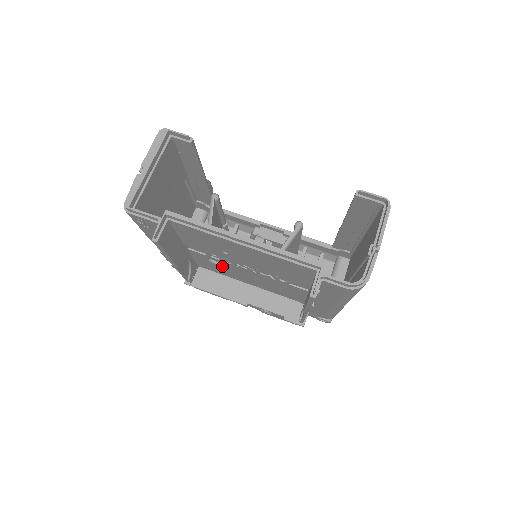
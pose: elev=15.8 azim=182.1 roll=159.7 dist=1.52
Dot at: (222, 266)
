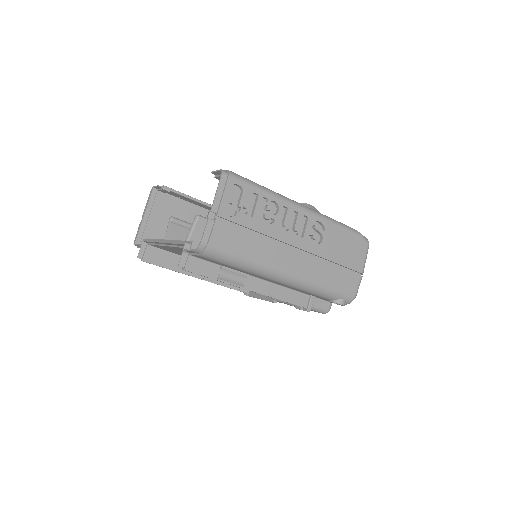
Dot at: occluded
